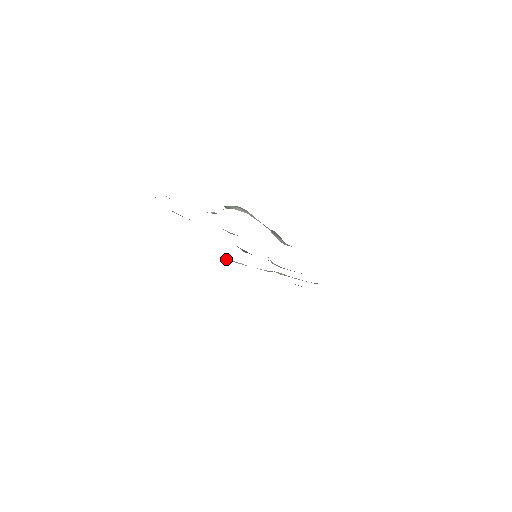
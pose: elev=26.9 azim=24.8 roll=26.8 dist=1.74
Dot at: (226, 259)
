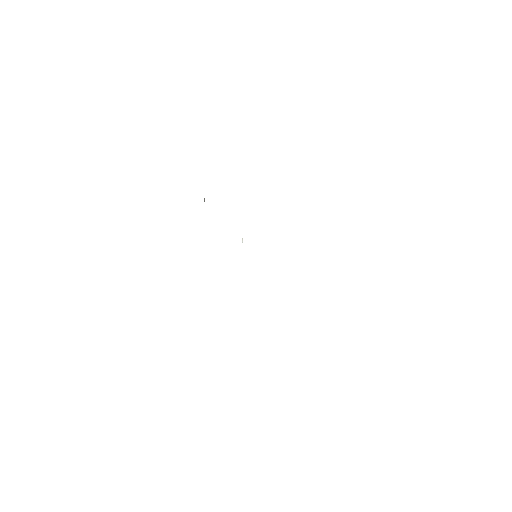
Dot at: occluded
